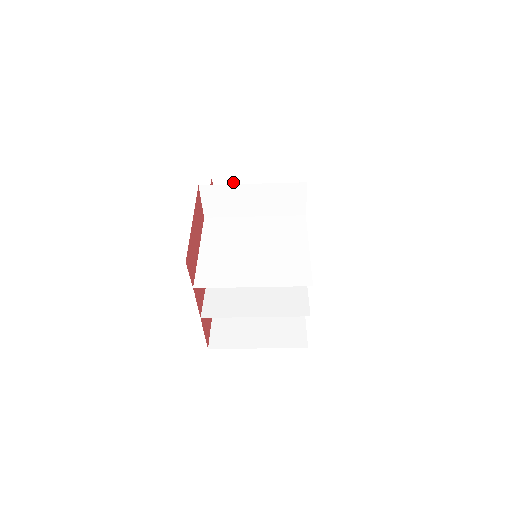
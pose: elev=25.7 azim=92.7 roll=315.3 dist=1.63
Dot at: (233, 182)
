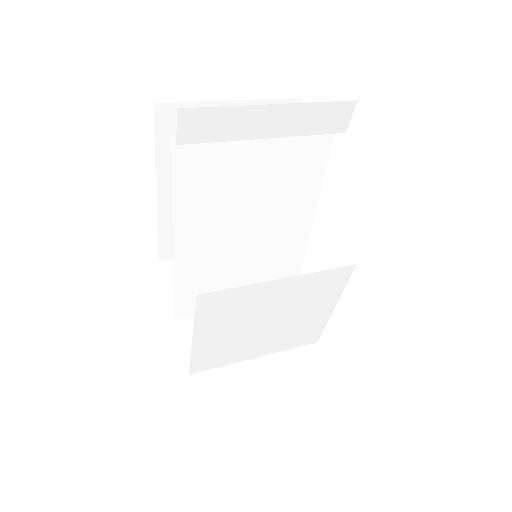
Dot at: occluded
